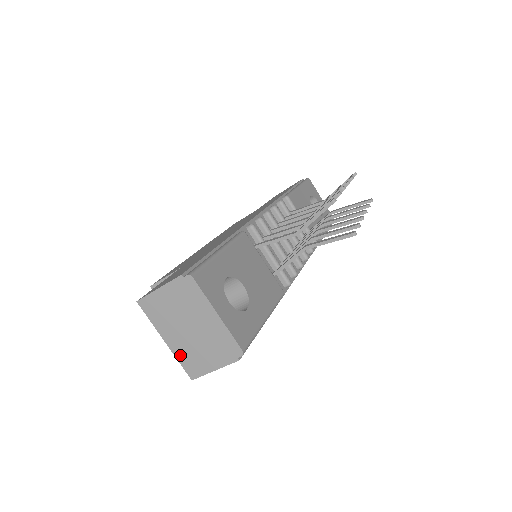
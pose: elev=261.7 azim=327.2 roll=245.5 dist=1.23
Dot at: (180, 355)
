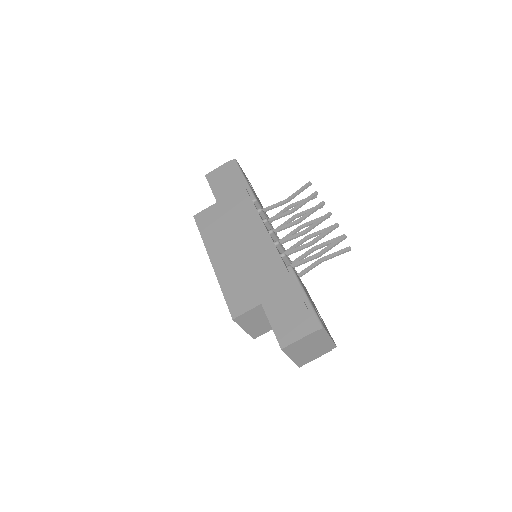
Dot at: (298, 361)
